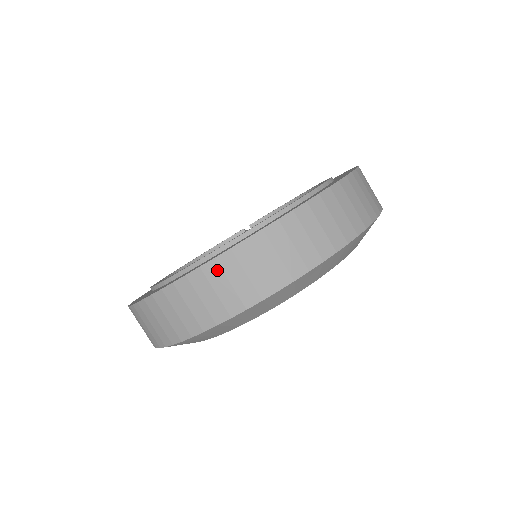
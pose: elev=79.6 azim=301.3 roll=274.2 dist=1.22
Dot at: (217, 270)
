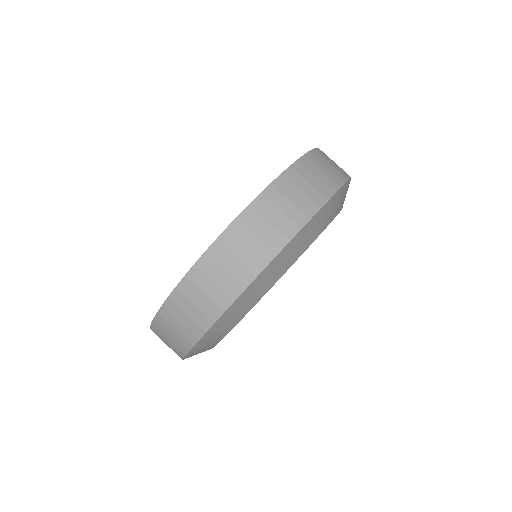
Dot at: (190, 285)
